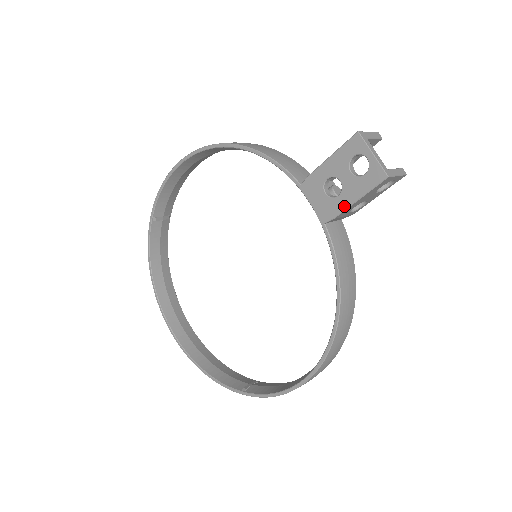
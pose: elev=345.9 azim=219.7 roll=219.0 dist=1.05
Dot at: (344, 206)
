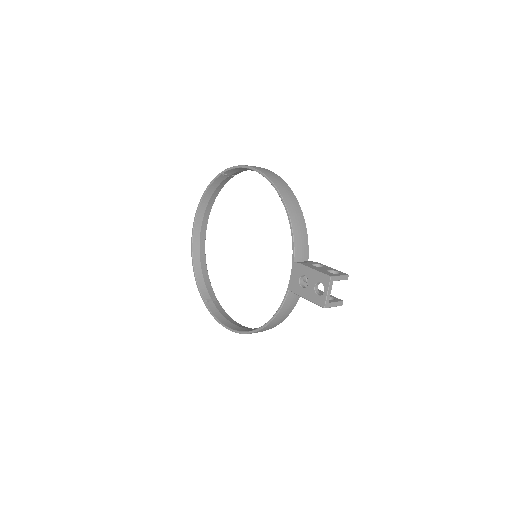
Dot at: (301, 295)
